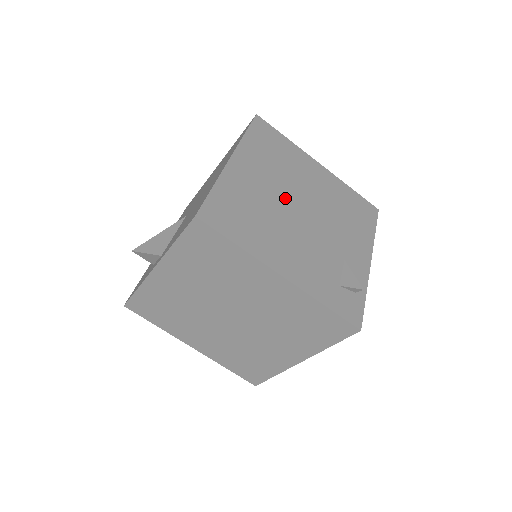
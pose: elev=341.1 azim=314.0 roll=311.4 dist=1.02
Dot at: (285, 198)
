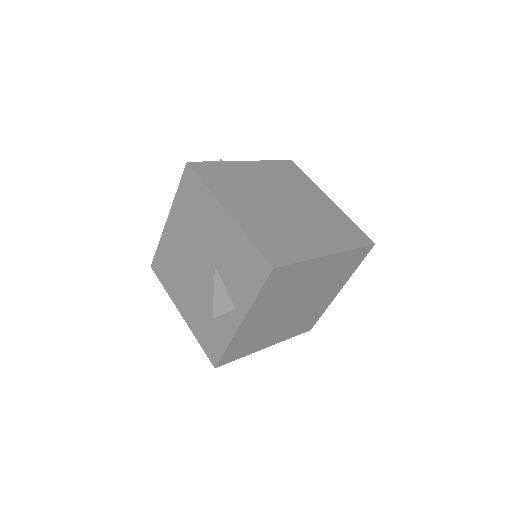
Dot at: occluded
